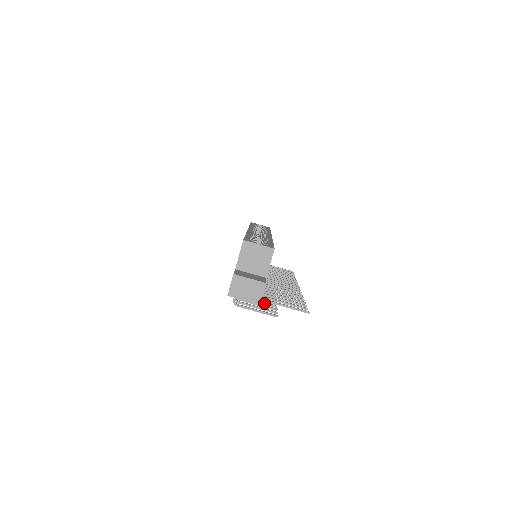
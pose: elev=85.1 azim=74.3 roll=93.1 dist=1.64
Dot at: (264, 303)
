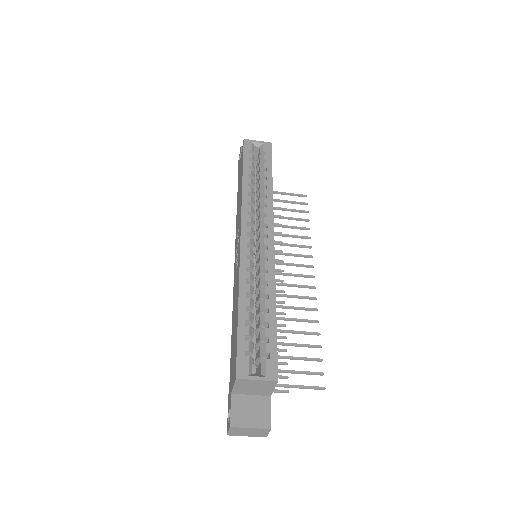
Dot at: occluded
